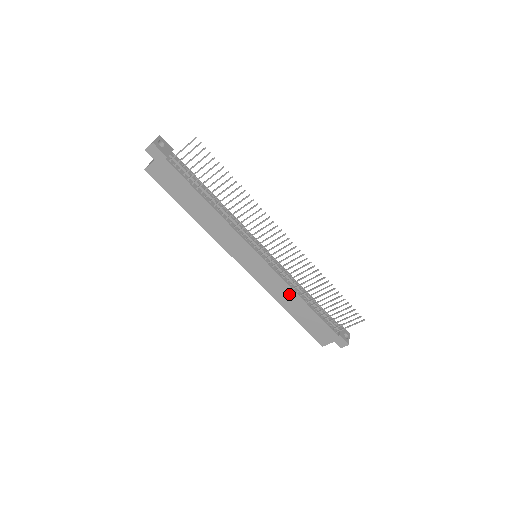
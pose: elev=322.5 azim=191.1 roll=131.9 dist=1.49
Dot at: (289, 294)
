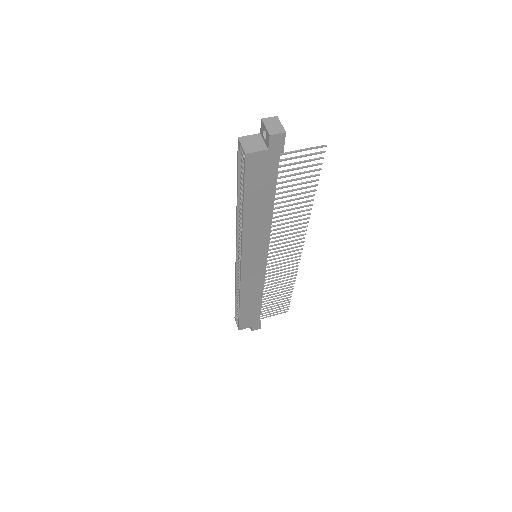
Dot at: (257, 291)
